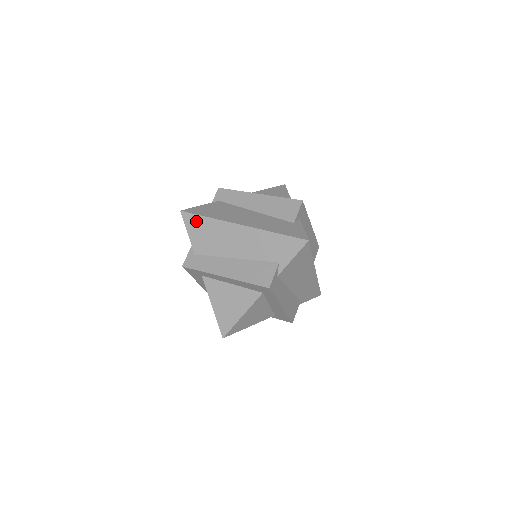
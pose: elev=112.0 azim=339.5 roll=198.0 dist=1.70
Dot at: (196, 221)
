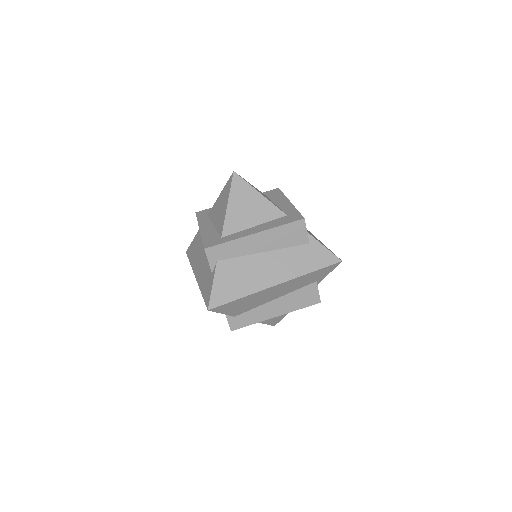
Dot at: occluded
